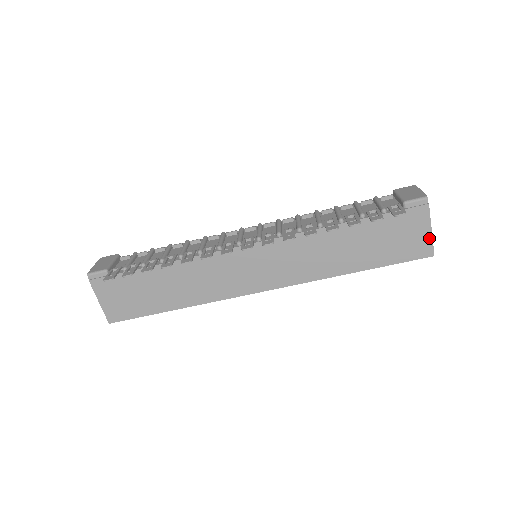
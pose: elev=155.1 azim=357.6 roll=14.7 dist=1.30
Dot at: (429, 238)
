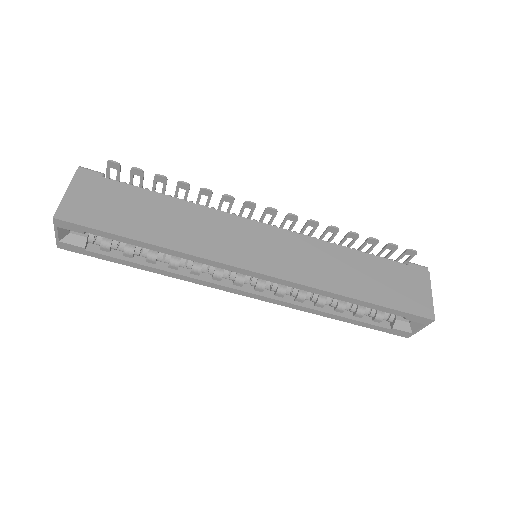
Dot at: (430, 301)
